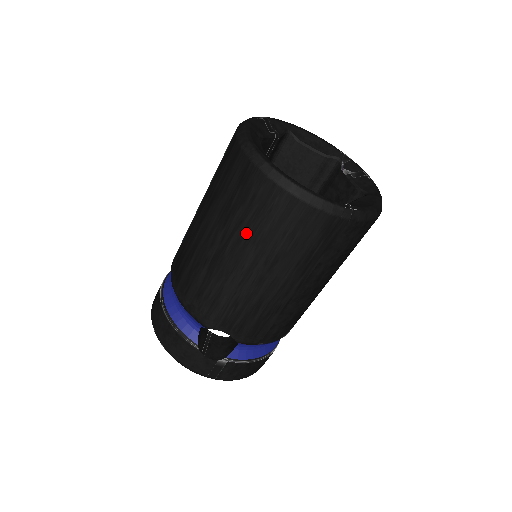
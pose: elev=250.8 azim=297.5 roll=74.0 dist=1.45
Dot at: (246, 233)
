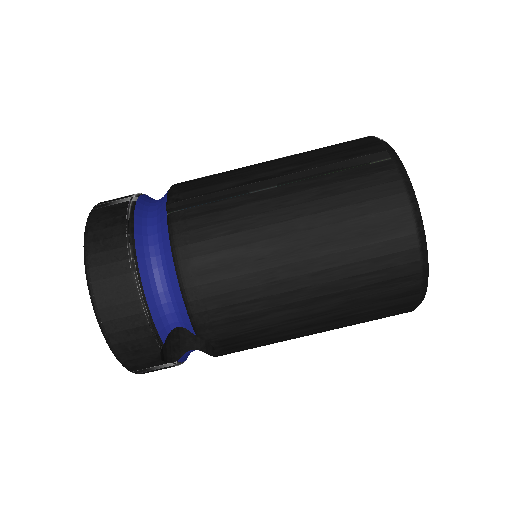
Dot at: (349, 288)
